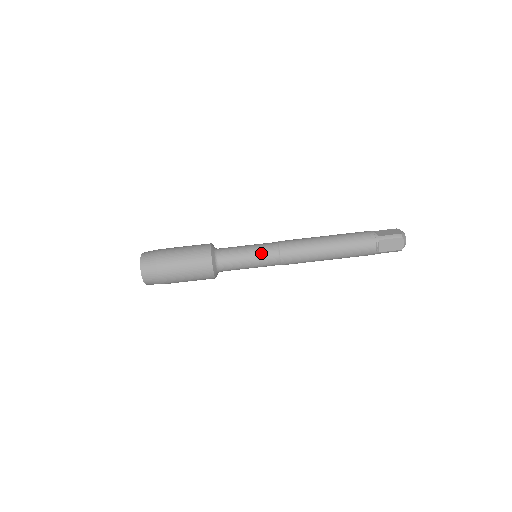
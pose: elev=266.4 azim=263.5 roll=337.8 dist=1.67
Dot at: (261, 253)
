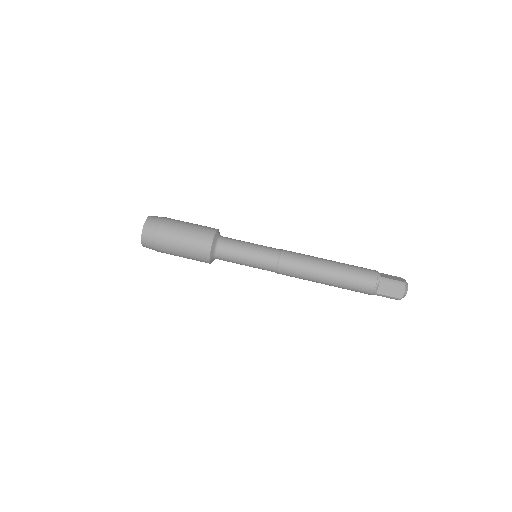
Dot at: (262, 253)
